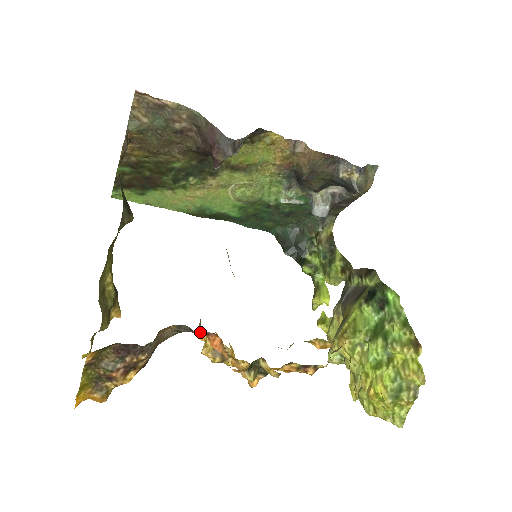
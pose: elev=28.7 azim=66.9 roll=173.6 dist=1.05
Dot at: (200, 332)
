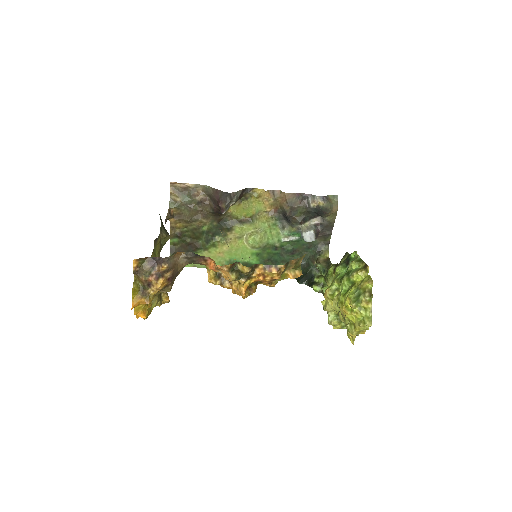
Dot at: (201, 260)
